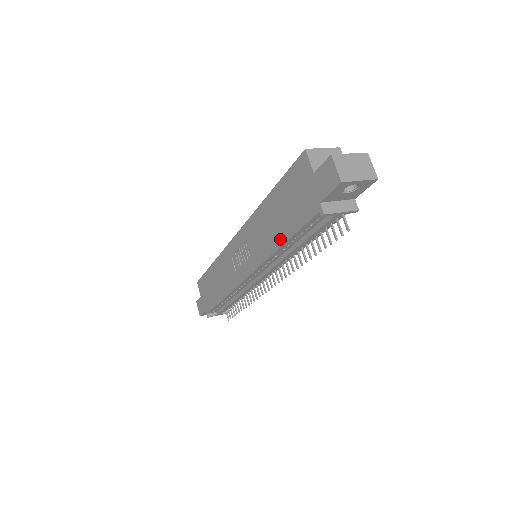
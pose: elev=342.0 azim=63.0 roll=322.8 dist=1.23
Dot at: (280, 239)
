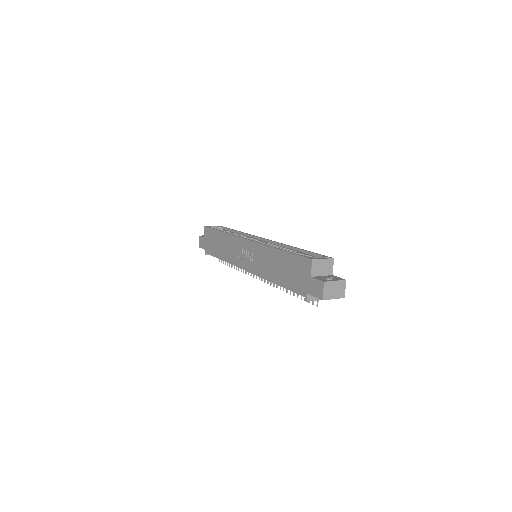
Dot at: (276, 280)
